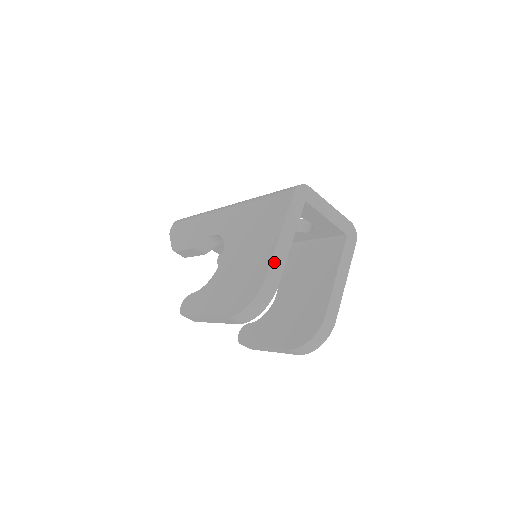
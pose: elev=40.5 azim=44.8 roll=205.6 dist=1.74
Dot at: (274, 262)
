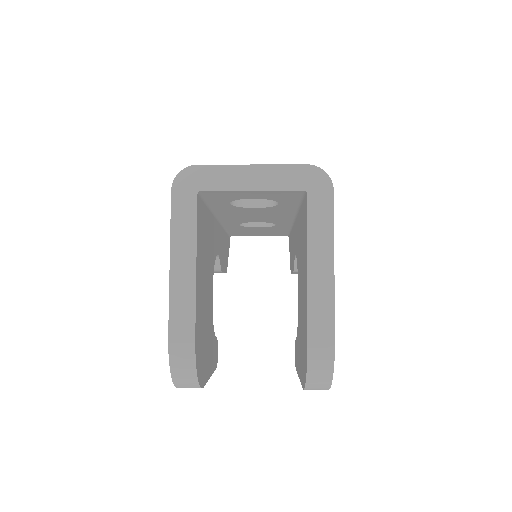
Dot at: (174, 309)
